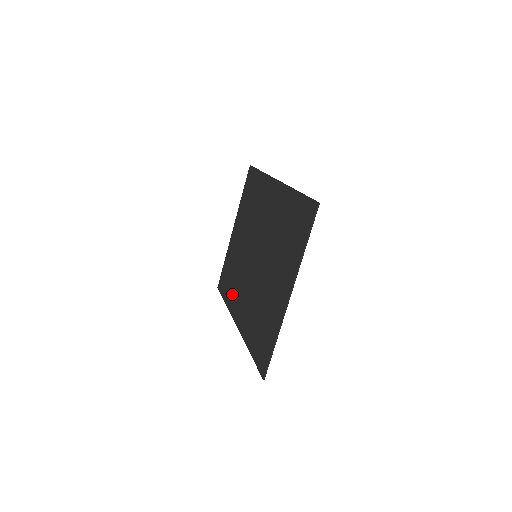
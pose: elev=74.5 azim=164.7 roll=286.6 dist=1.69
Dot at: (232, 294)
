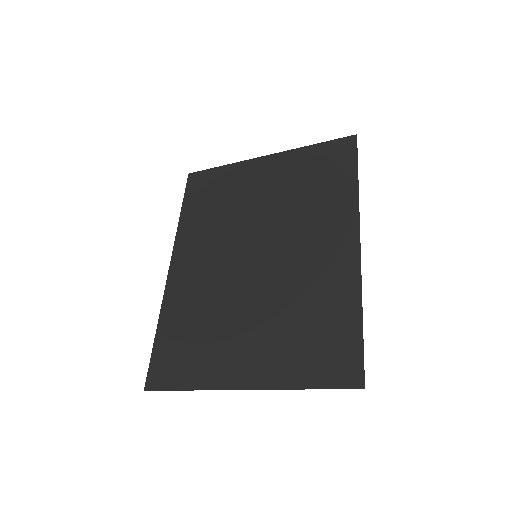
Dot at: (196, 226)
